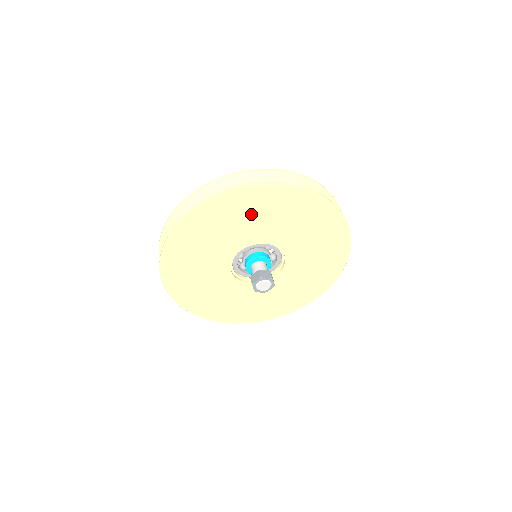
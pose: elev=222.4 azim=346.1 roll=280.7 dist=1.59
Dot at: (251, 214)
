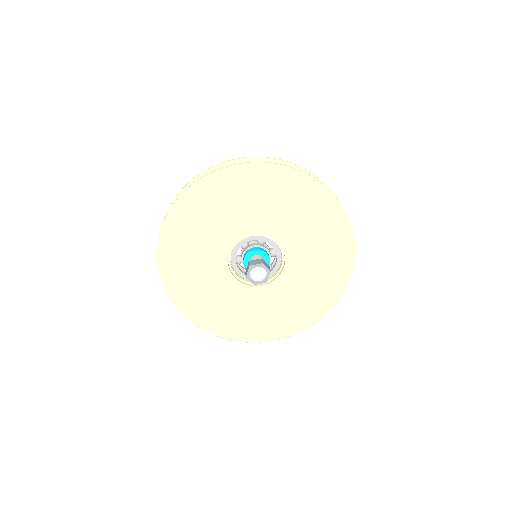
Dot at: (217, 208)
